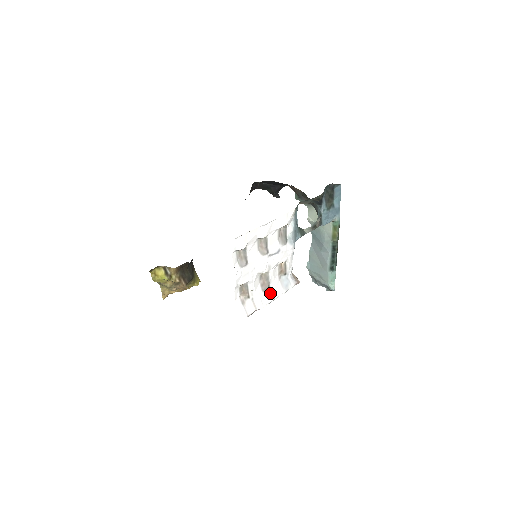
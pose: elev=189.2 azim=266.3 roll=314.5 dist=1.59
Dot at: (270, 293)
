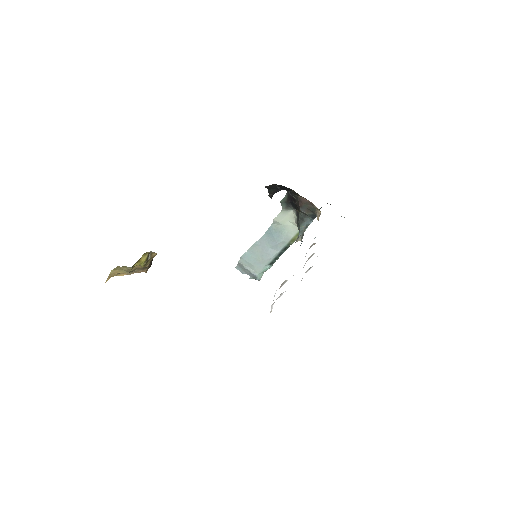
Dot at: (274, 296)
